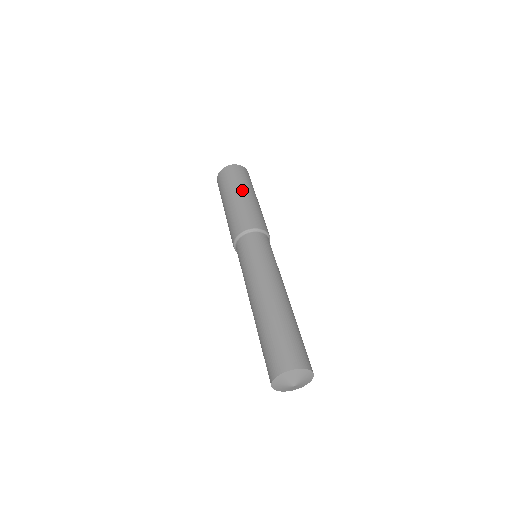
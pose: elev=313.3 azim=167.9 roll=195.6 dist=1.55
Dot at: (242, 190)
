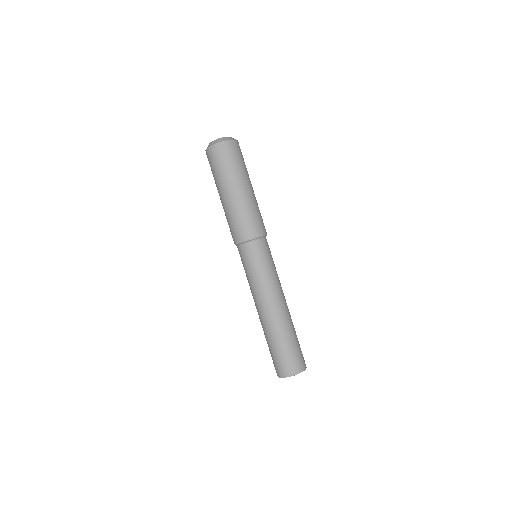
Dot at: (248, 182)
